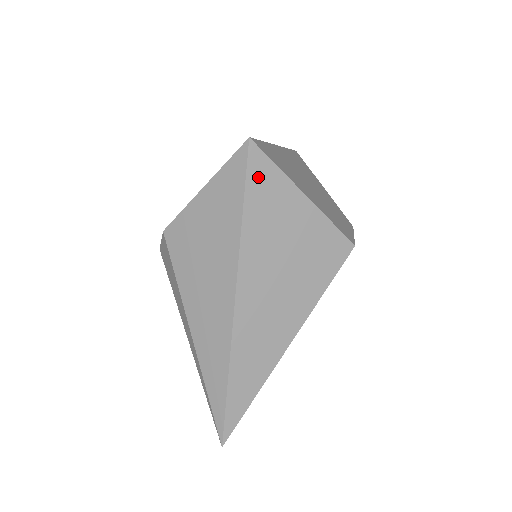
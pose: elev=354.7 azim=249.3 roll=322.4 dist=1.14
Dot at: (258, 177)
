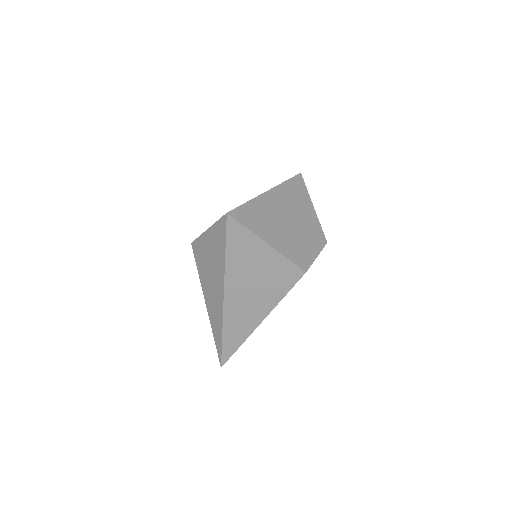
Dot at: (234, 234)
